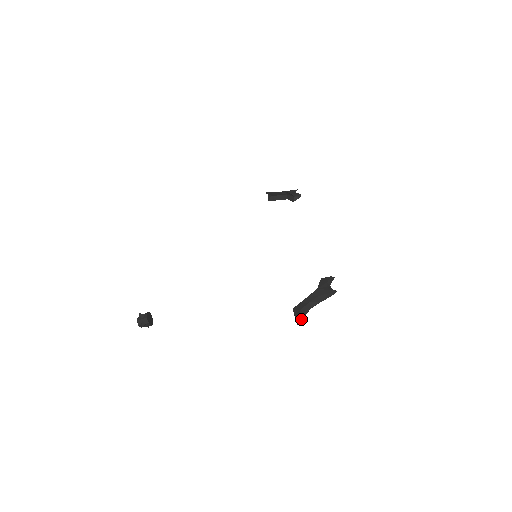
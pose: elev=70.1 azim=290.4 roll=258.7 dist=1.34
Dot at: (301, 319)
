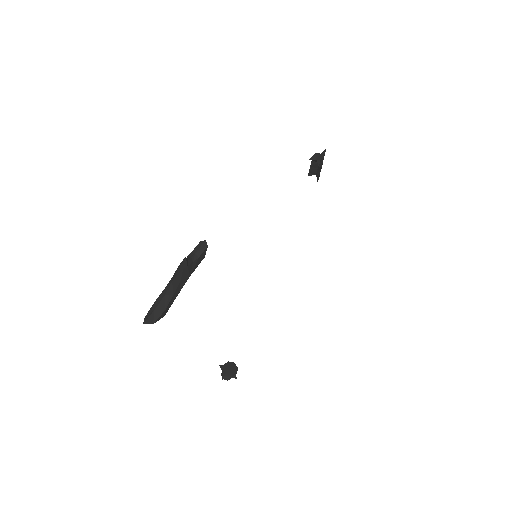
Dot at: (149, 315)
